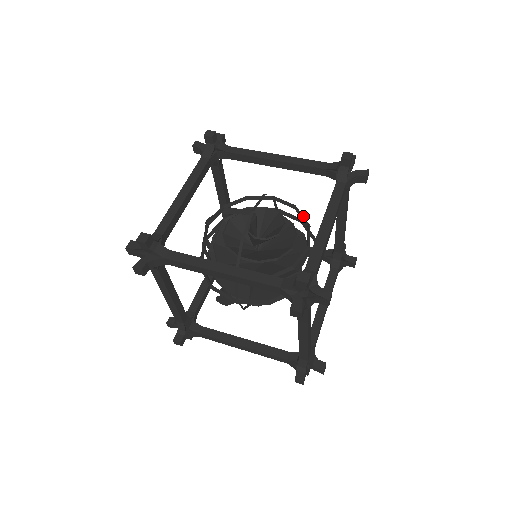
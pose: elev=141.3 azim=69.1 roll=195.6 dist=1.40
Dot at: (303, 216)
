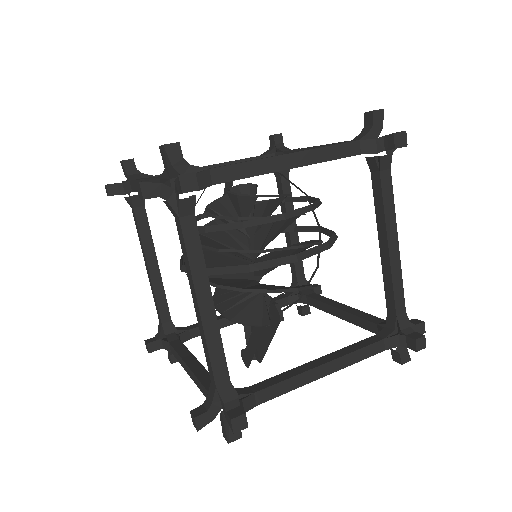
Dot at: (314, 202)
